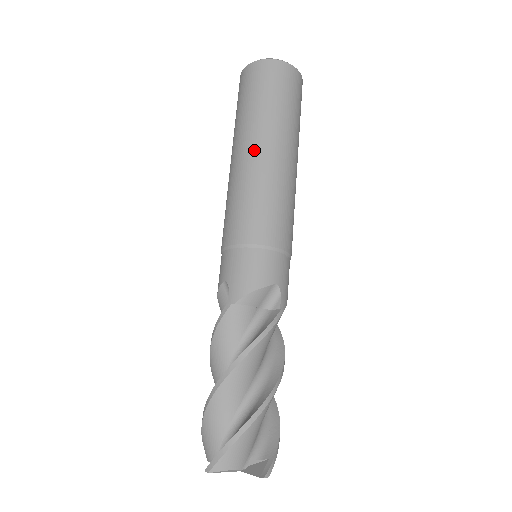
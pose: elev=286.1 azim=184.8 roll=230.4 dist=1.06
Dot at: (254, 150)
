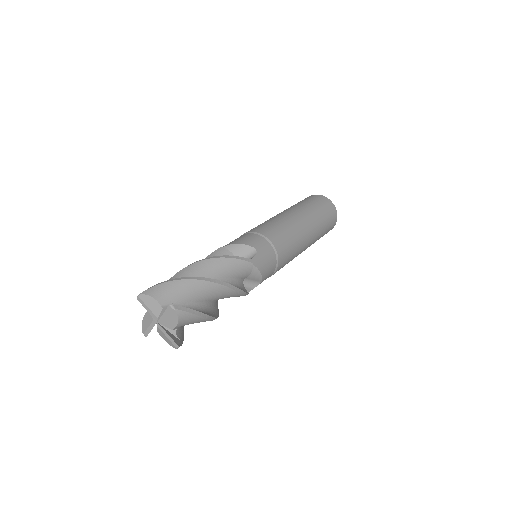
Dot at: (283, 212)
